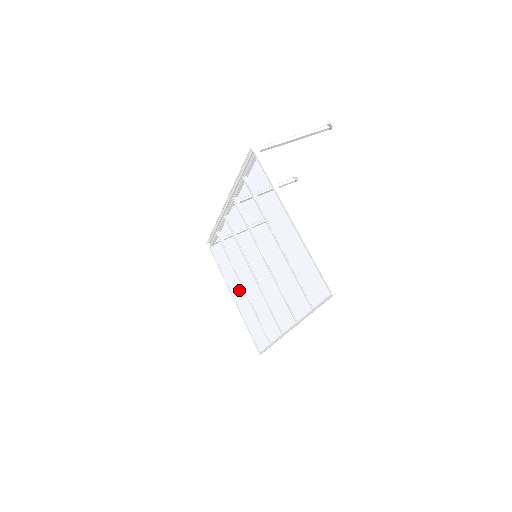
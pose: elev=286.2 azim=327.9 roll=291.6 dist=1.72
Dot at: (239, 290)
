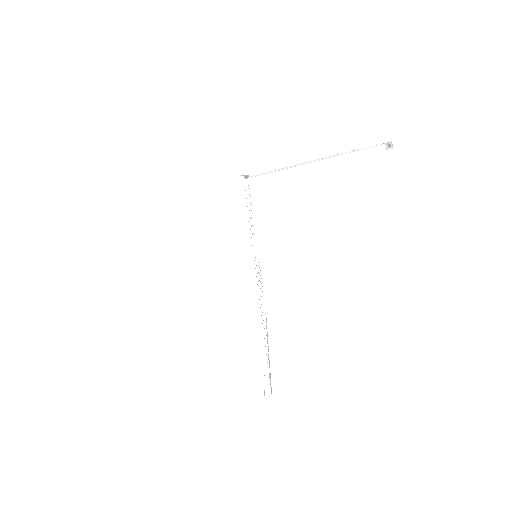
Dot at: occluded
